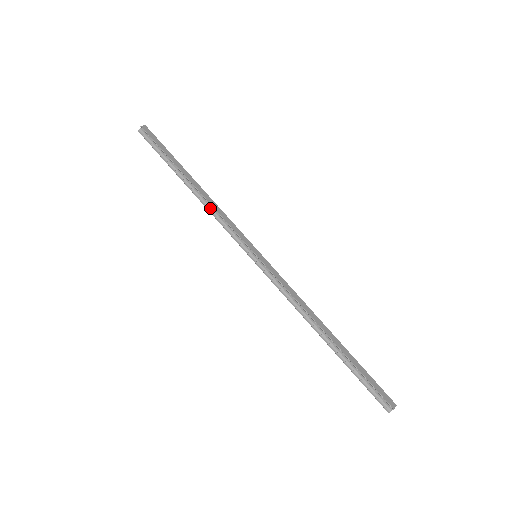
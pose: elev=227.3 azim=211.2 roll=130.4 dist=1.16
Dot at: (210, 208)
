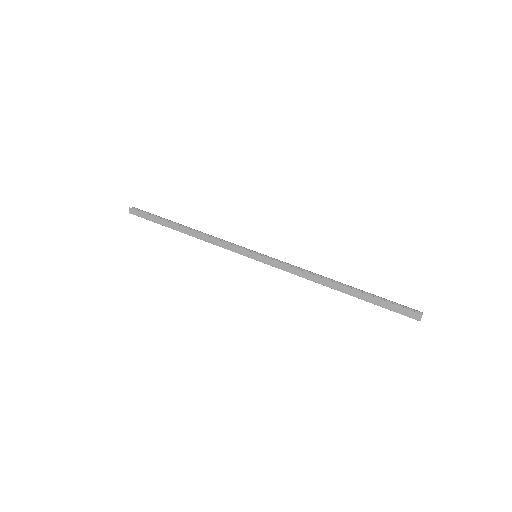
Dot at: (207, 240)
